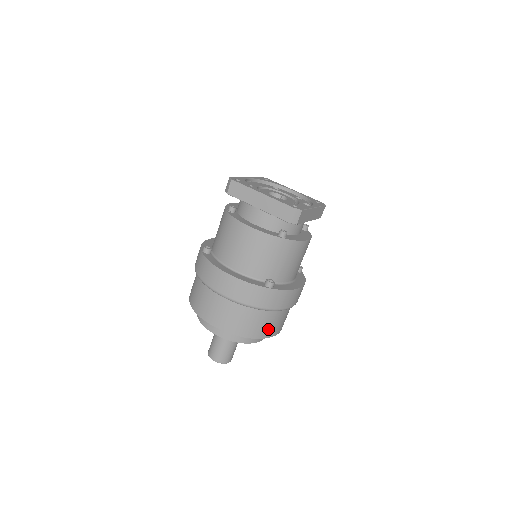
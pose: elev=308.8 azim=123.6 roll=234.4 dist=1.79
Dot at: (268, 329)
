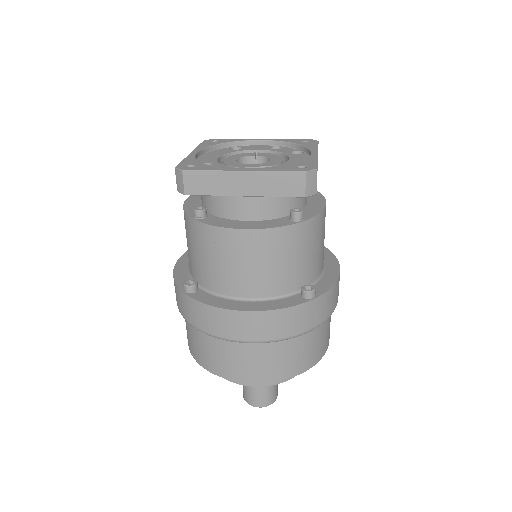
Dot at: (323, 344)
